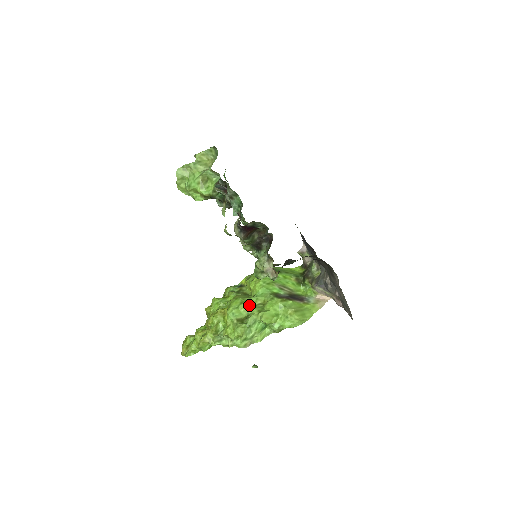
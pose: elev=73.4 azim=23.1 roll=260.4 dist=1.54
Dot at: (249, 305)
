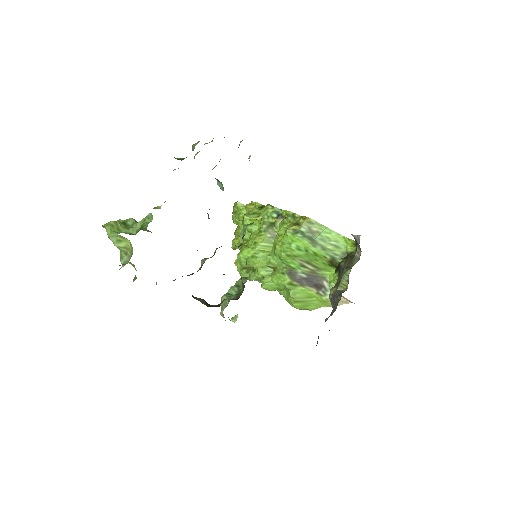
Dot at: (258, 264)
